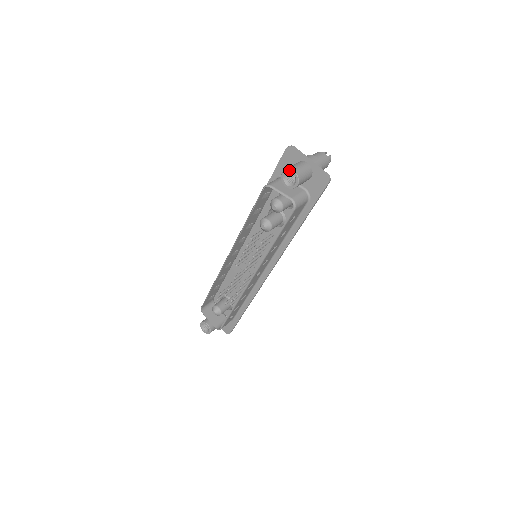
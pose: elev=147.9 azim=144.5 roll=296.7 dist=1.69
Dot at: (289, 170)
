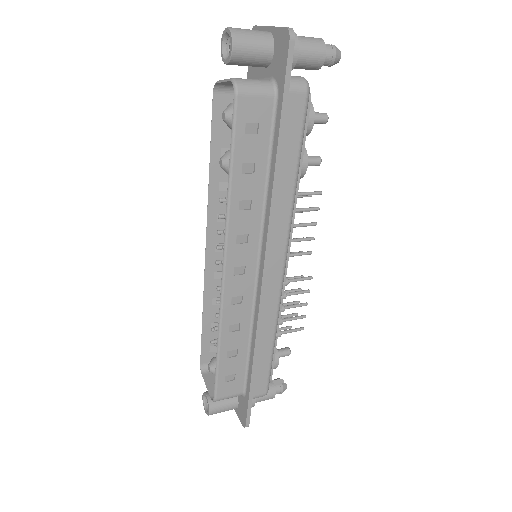
Dot at: (224, 31)
